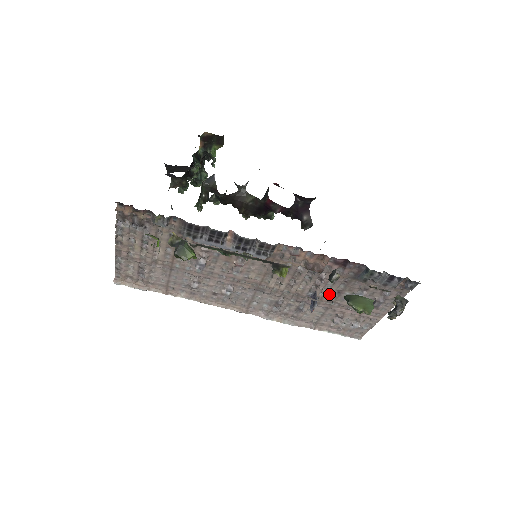
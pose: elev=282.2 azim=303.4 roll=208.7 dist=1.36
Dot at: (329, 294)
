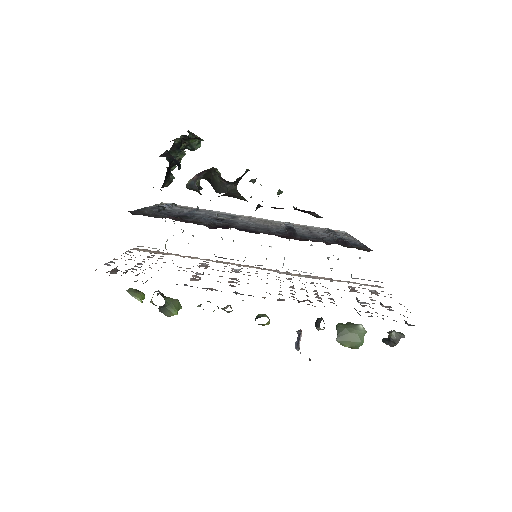
Dot at: occluded
